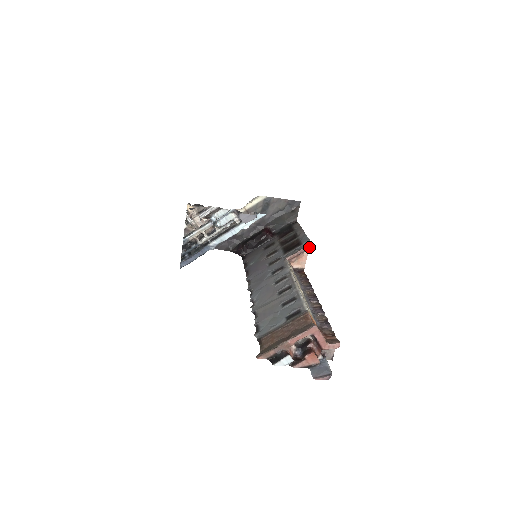
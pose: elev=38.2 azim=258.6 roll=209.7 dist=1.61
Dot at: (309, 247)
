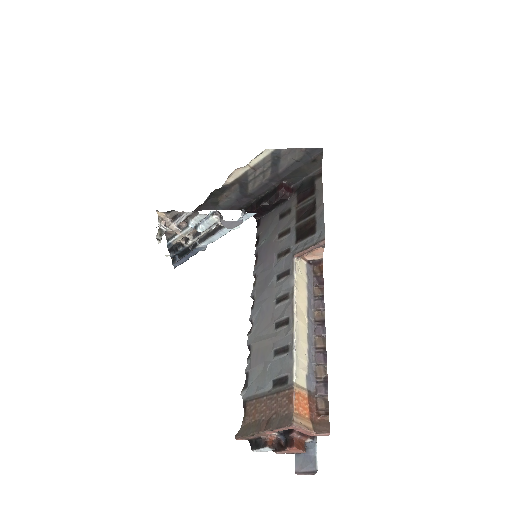
Dot at: (322, 244)
